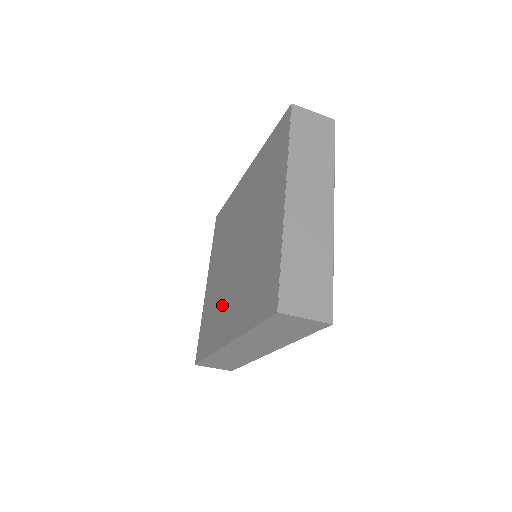
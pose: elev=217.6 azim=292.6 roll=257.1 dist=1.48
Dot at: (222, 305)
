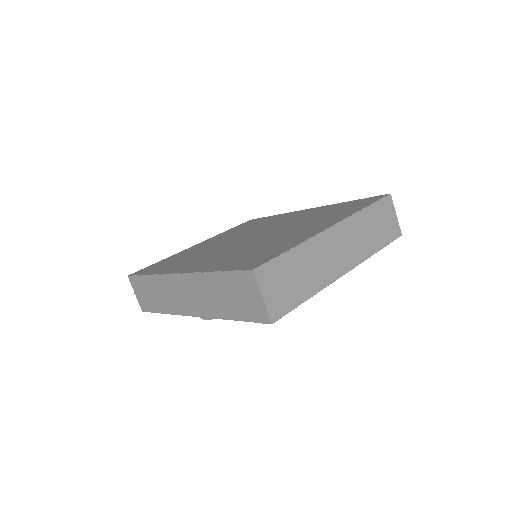
Dot at: (199, 256)
